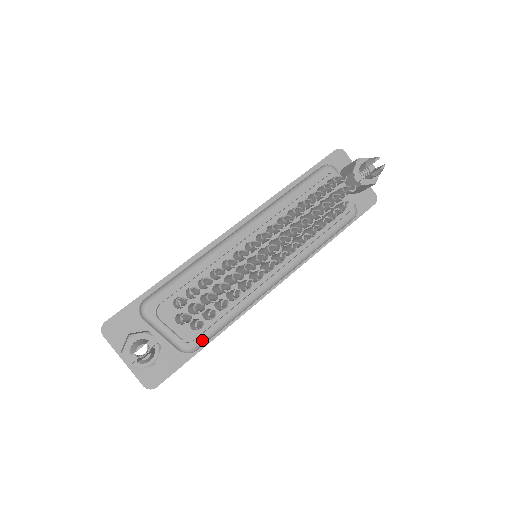
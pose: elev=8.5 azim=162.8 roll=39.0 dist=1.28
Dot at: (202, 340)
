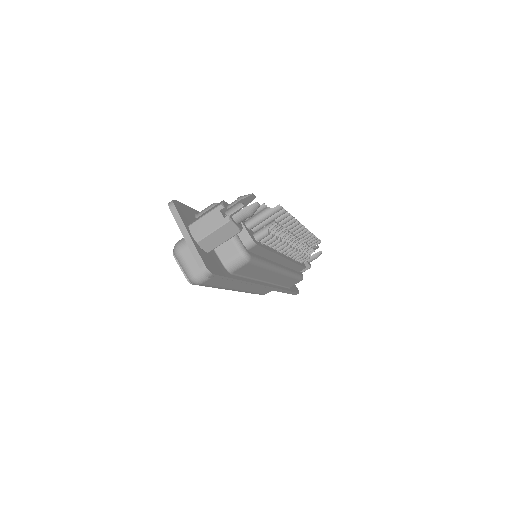
Dot at: (254, 257)
